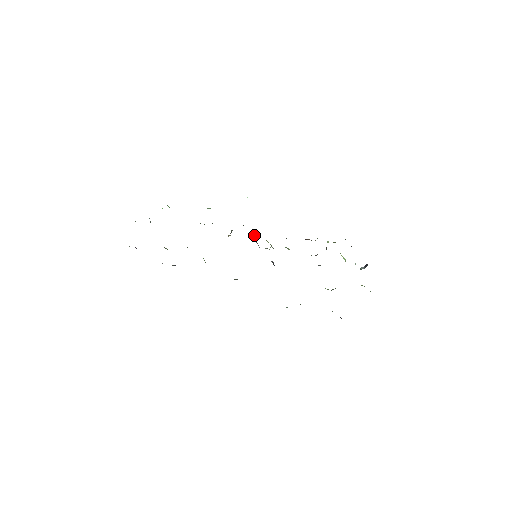
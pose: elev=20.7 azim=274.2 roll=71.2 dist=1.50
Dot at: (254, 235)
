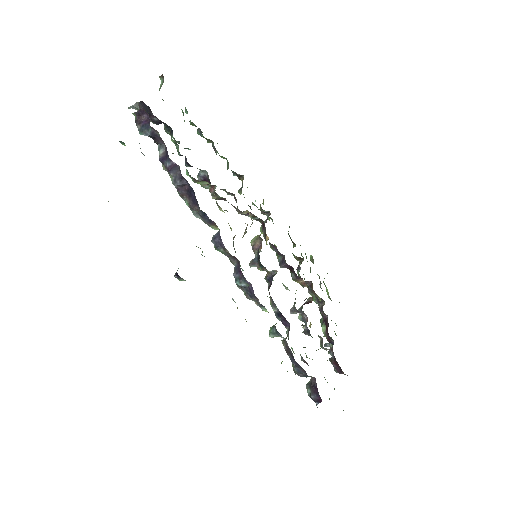
Dot at: occluded
